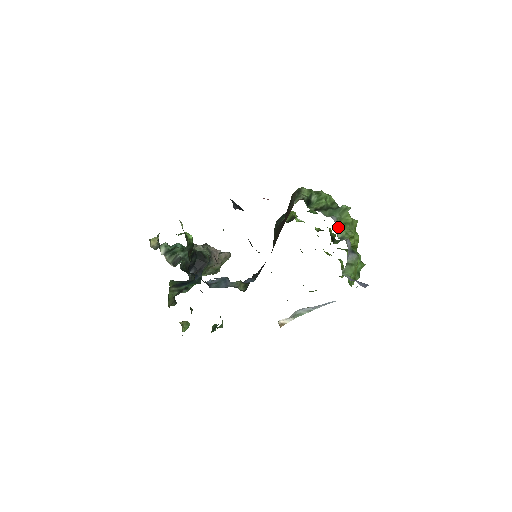
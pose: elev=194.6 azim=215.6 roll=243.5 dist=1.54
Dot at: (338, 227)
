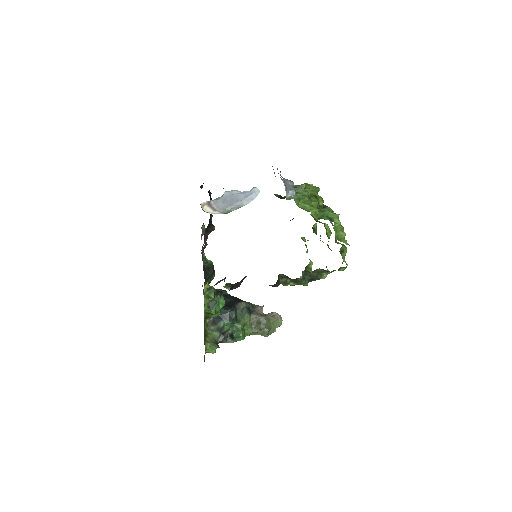
Dot at: occluded
